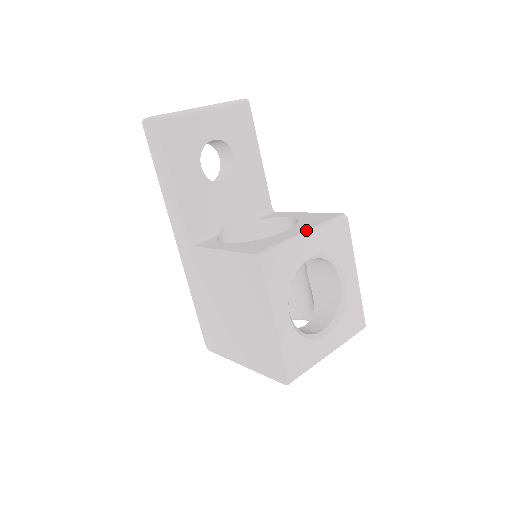
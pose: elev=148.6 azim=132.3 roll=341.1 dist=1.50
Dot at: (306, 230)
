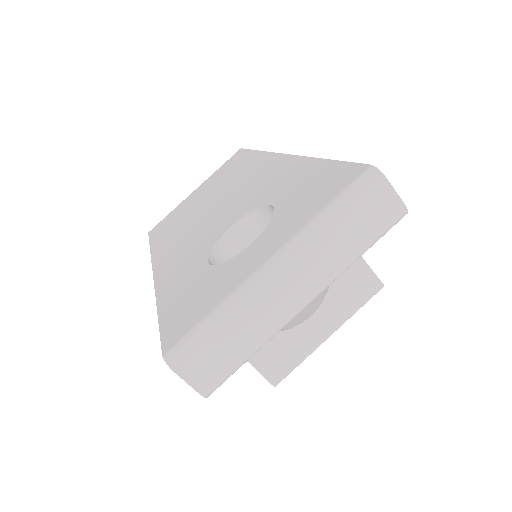
Dot at: (333, 331)
